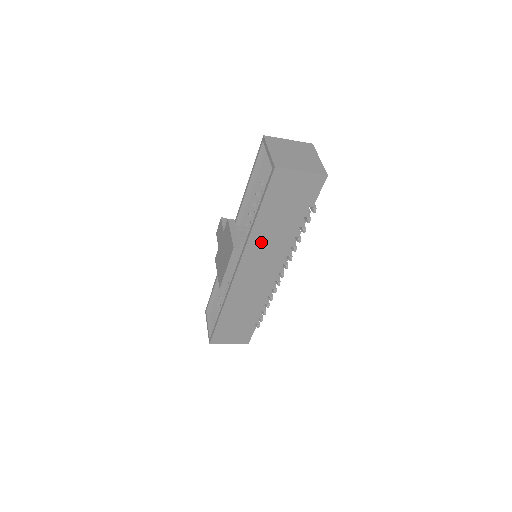
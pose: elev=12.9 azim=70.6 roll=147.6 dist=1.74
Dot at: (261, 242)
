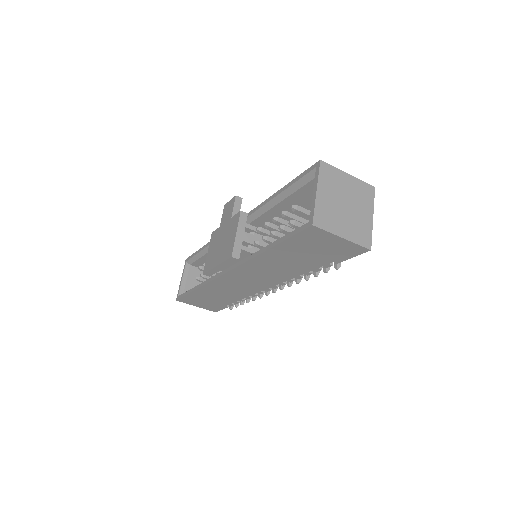
Dot at: (264, 265)
